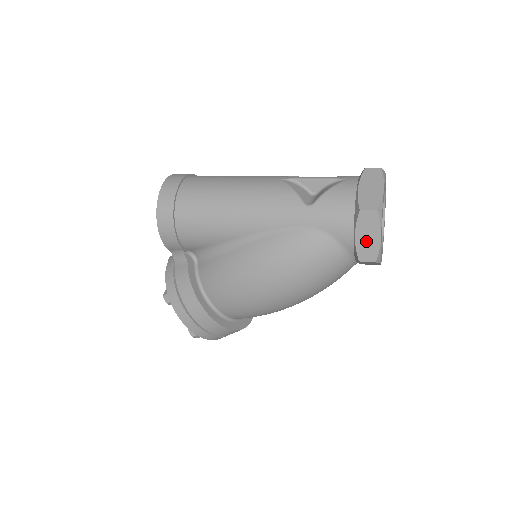
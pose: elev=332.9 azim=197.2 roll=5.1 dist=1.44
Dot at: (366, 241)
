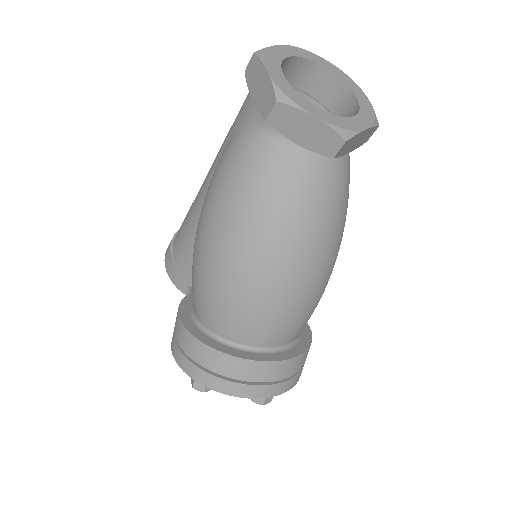
Dot at: (260, 92)
